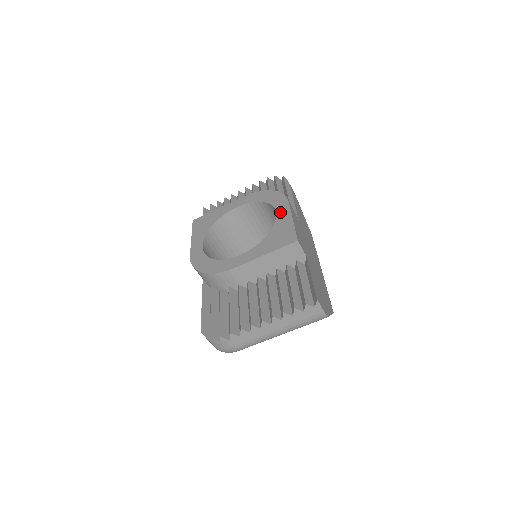
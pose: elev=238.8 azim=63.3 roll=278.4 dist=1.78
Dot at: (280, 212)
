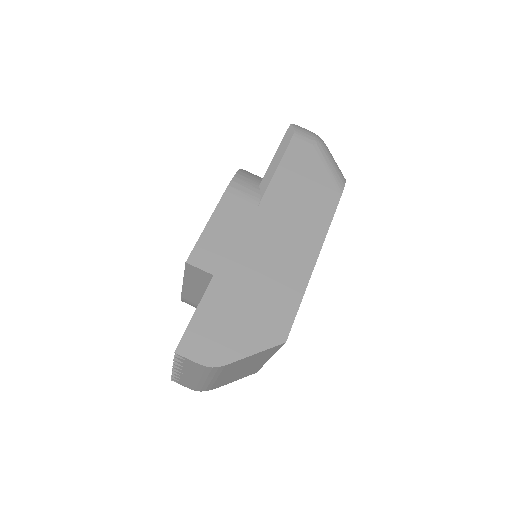
Dot at: occluded
